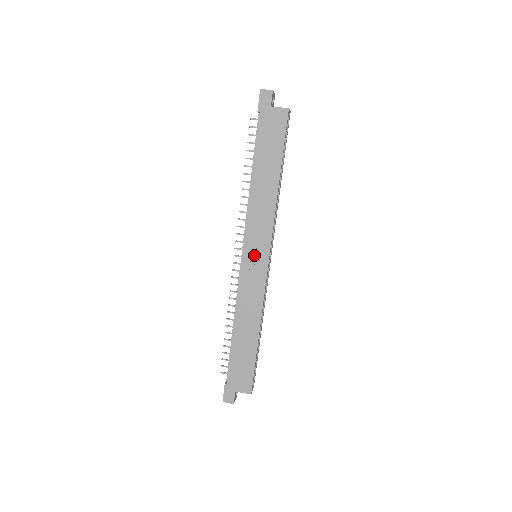
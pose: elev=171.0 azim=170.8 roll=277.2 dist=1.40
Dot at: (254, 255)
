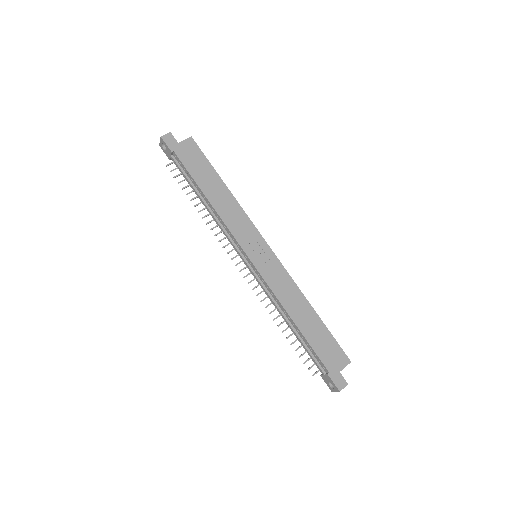
Dot at: (257, 252)
